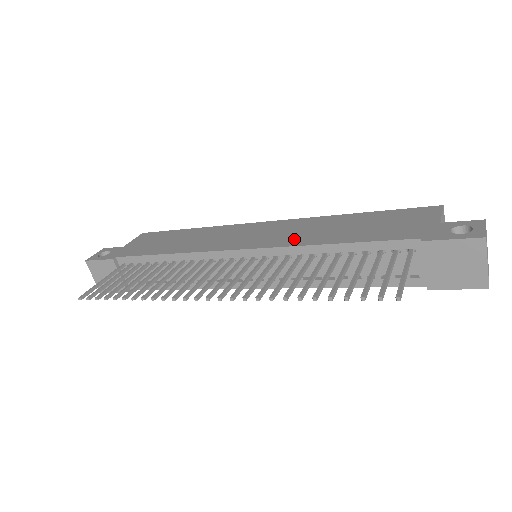
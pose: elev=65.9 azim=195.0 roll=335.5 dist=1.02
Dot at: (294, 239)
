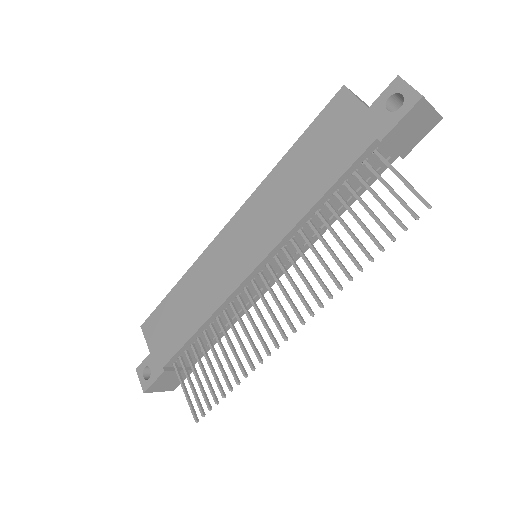
Dot at: (279, 224)
